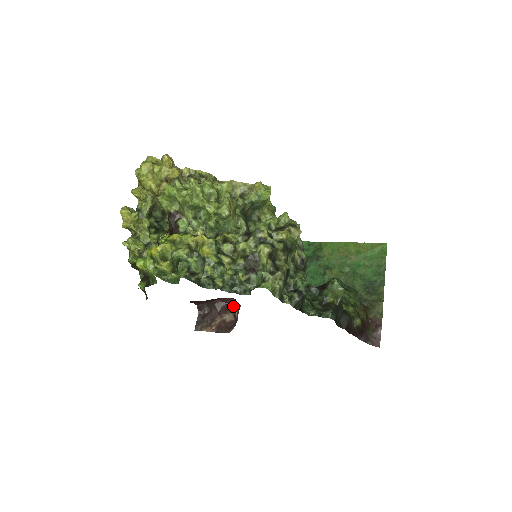
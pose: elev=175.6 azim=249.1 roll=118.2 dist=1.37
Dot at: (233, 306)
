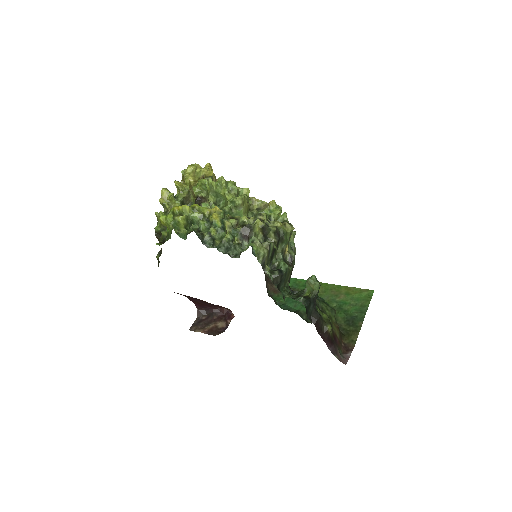
Dot at: (228, 316)
